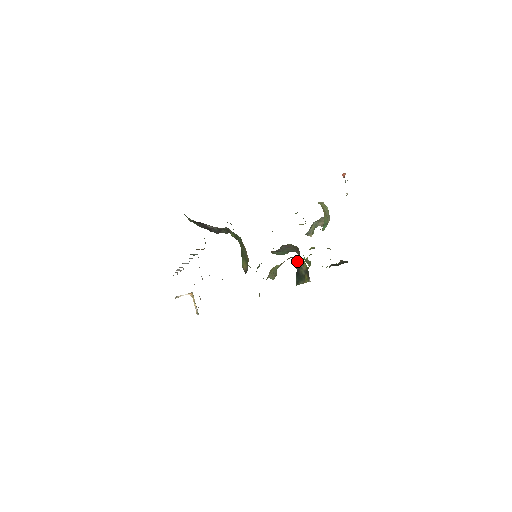
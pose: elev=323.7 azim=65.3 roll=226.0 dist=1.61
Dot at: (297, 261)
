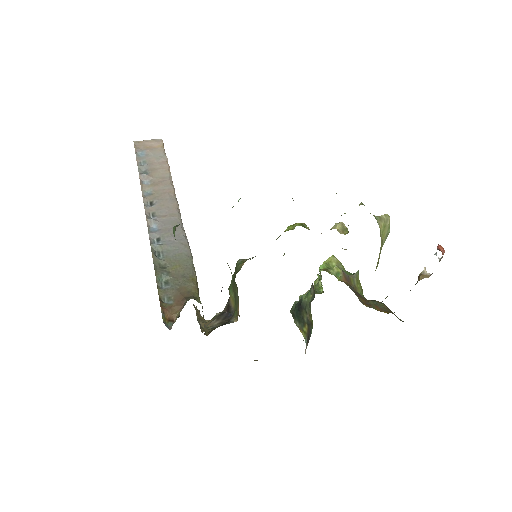
Dot at: (305, 298)
